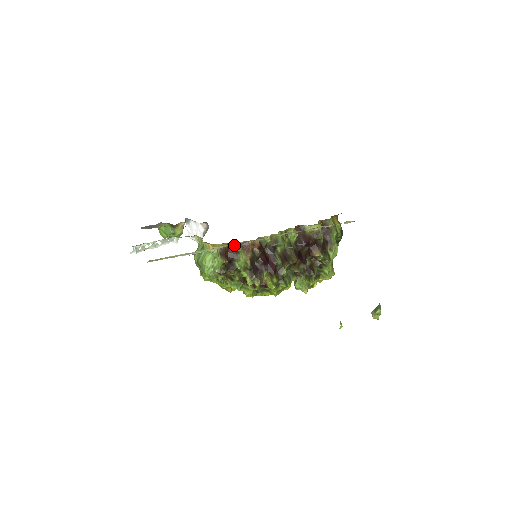
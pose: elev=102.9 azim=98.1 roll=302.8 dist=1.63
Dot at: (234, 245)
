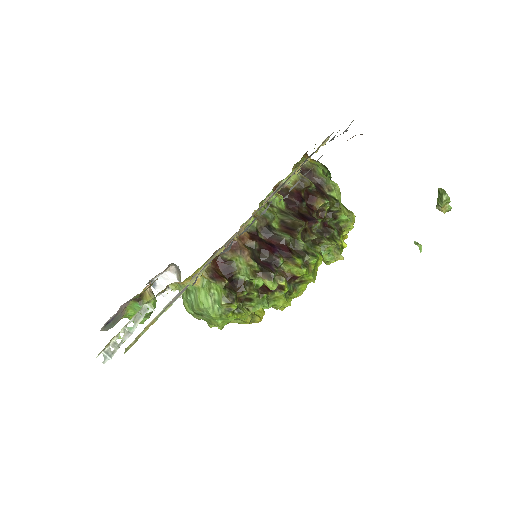
Dot at: occluded
